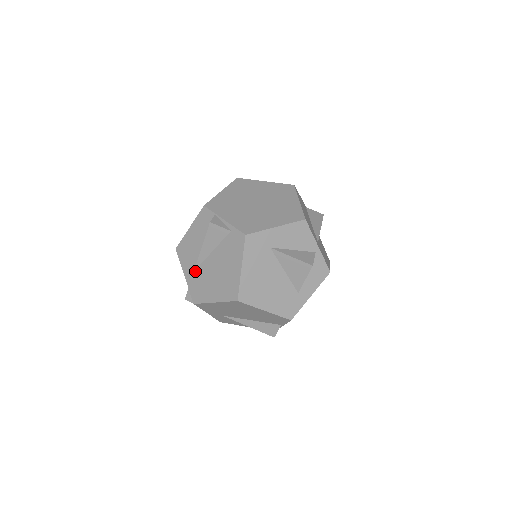
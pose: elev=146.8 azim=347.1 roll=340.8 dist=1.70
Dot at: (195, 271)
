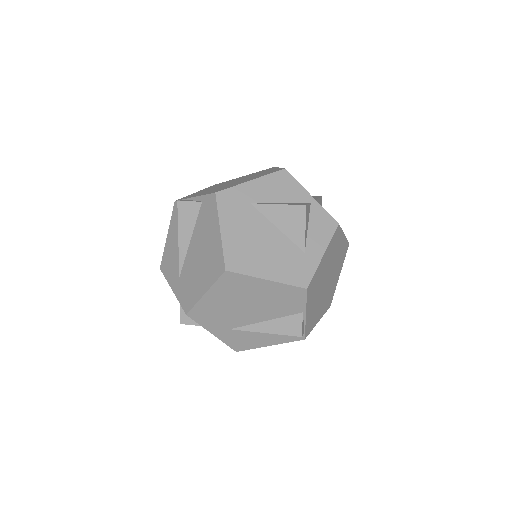
Dot at: (180, 275)
